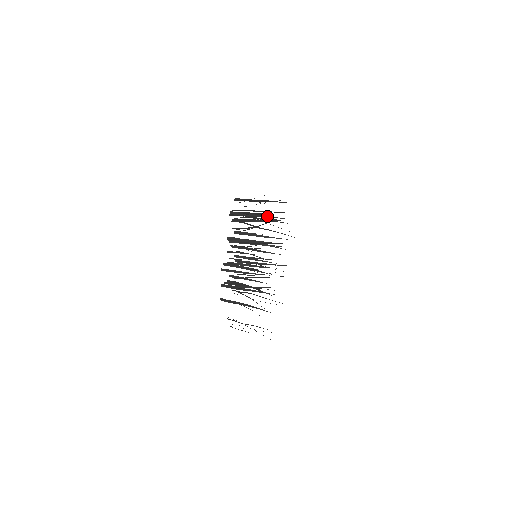
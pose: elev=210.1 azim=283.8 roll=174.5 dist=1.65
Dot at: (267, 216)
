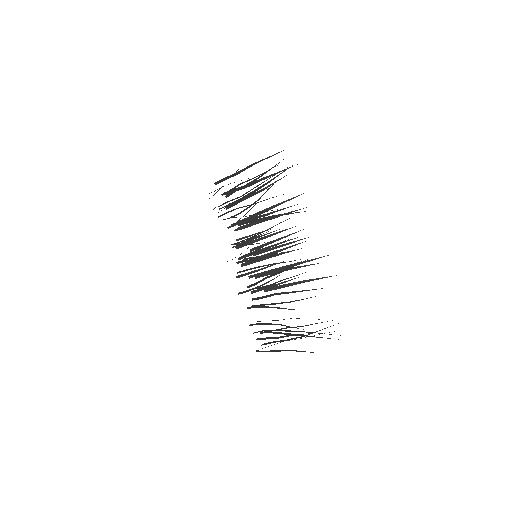
Dot at: (269, 175)
